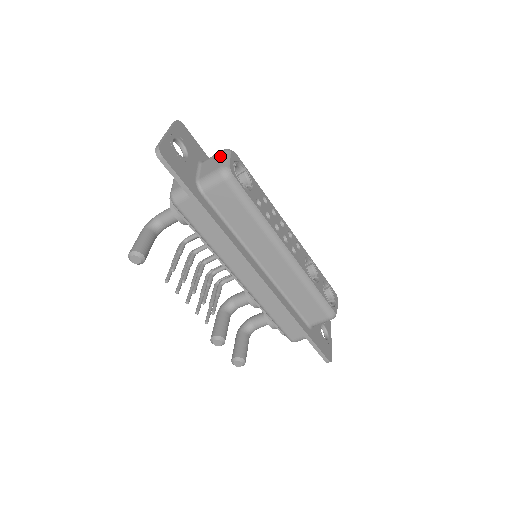
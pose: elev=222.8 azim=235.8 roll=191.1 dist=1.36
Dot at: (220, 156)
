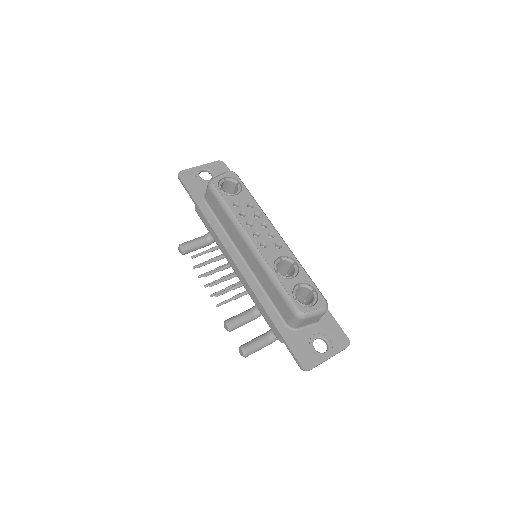
Dot at: occluded
